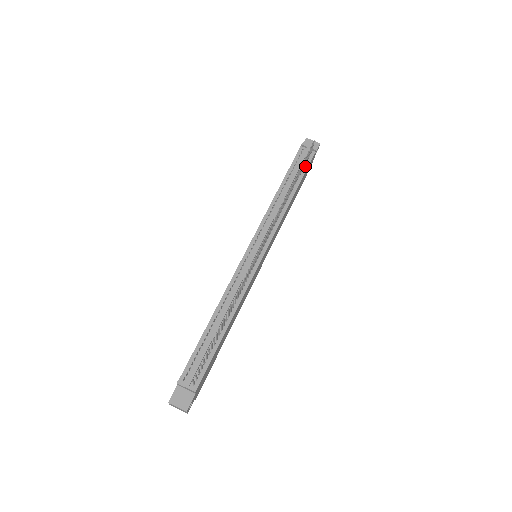
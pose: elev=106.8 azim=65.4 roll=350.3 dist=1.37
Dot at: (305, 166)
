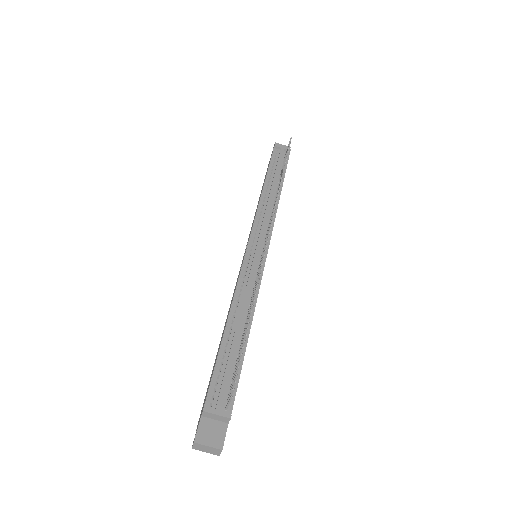
Dot at: occluded
